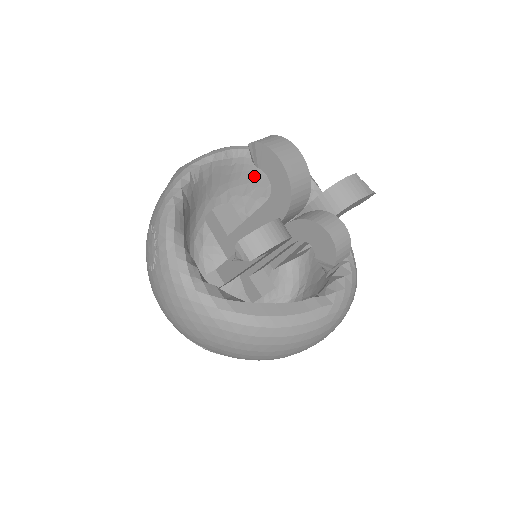
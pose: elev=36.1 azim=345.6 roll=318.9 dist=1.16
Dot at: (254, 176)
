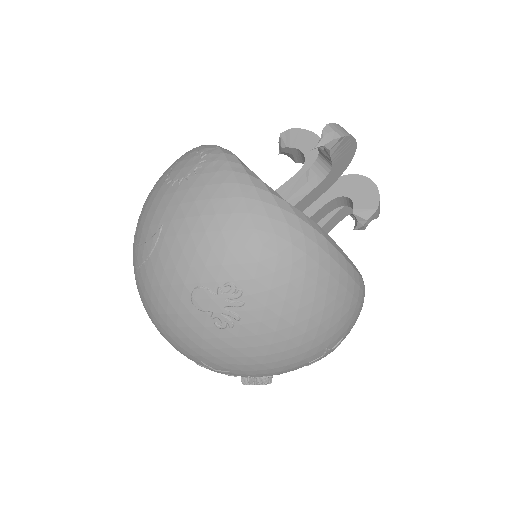
Dot at: occluded
